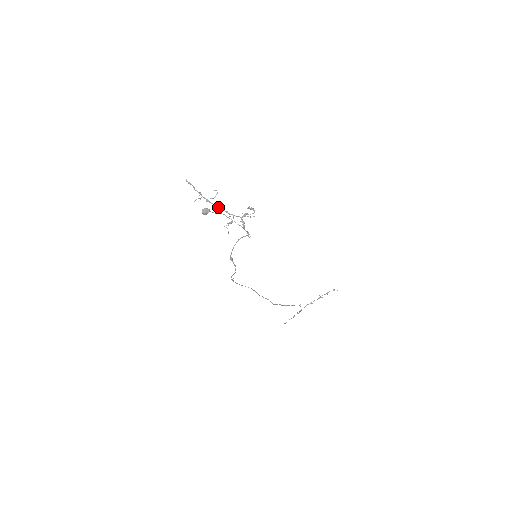
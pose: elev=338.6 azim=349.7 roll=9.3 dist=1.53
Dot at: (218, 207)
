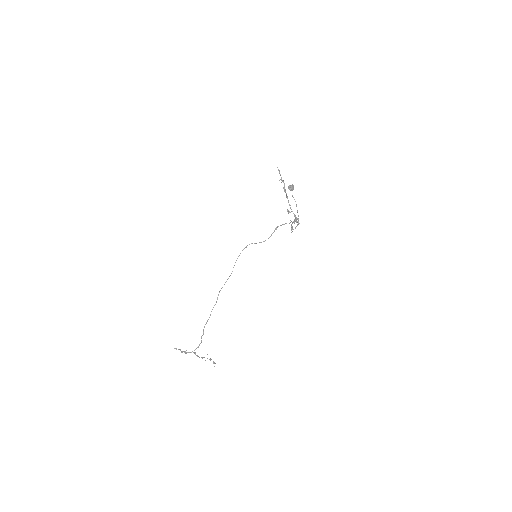
Dot at: occluded
